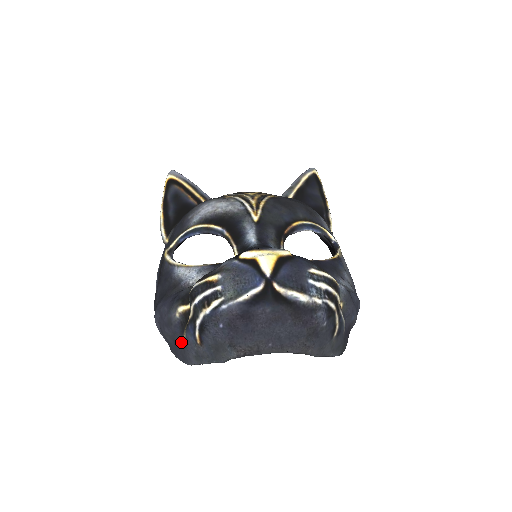
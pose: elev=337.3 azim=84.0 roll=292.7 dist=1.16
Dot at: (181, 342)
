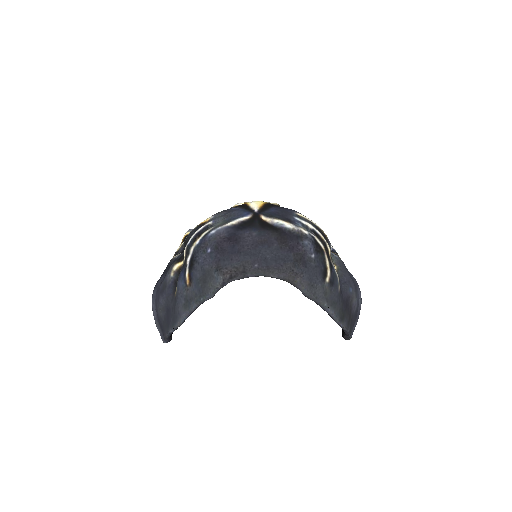
Dot at: (173, 302)
